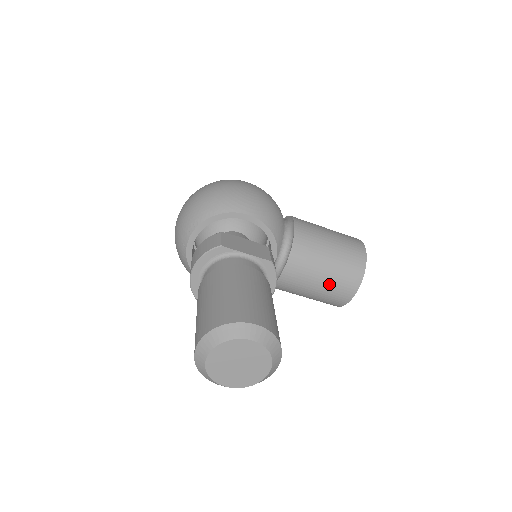
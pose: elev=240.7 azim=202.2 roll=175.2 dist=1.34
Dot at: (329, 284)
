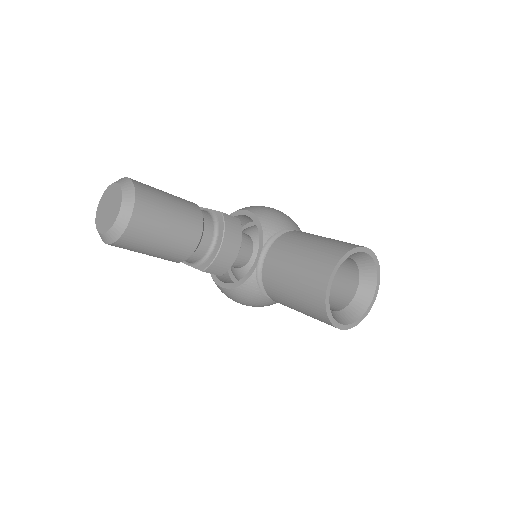
Dot at: (302, 271)
